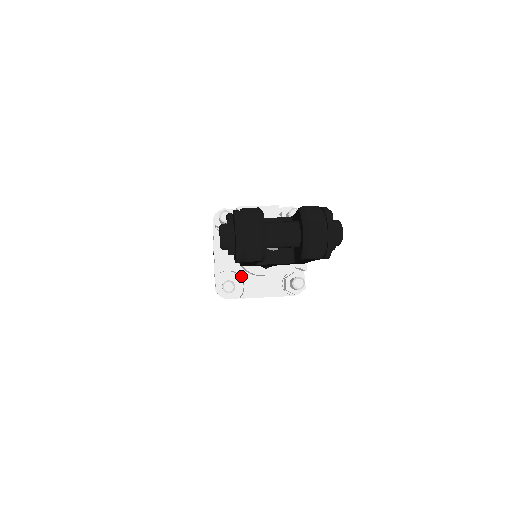
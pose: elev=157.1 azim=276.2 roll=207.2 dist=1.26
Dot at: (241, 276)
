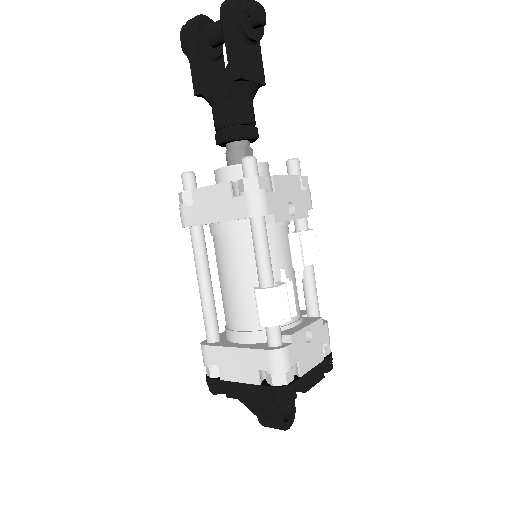
Dot at: occluded
